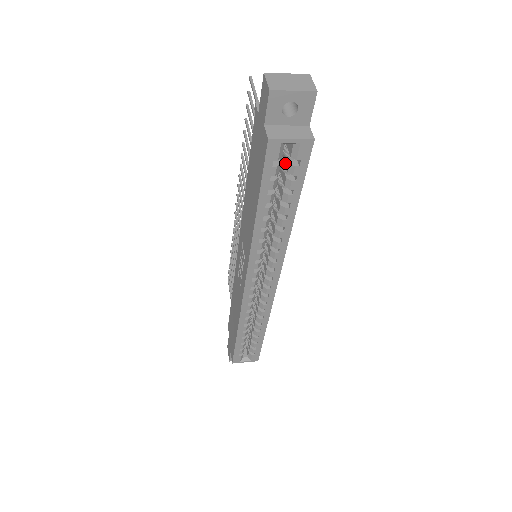
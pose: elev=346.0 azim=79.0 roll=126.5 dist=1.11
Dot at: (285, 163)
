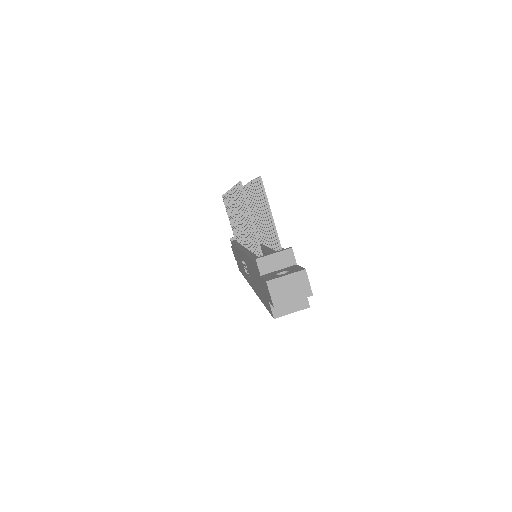
Dot at: occluded
